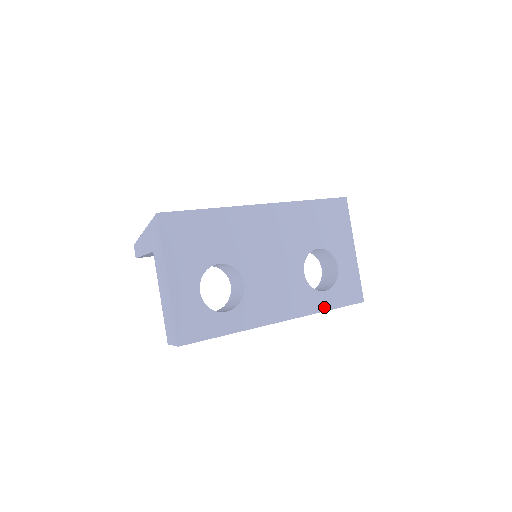
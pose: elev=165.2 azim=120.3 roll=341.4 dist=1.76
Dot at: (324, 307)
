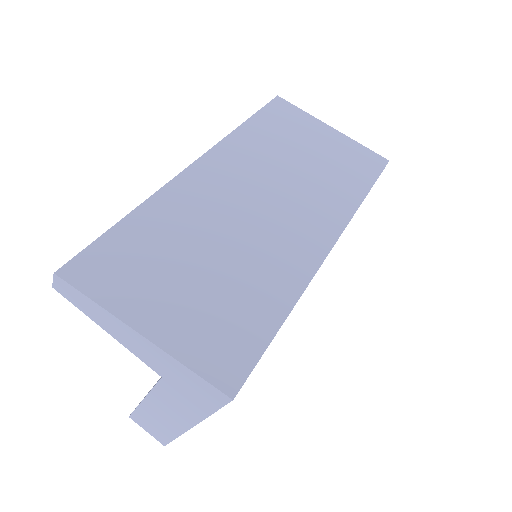
Dot at: occluded
